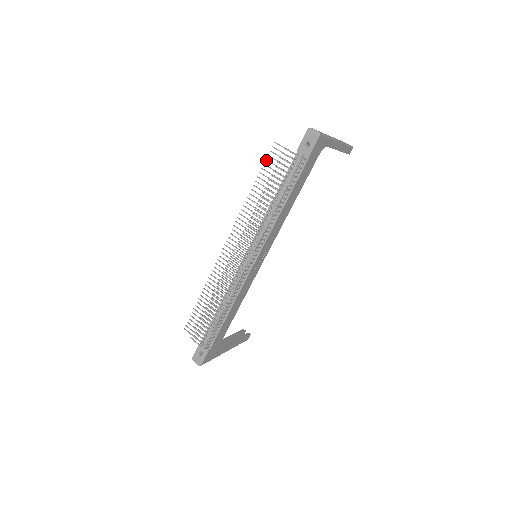
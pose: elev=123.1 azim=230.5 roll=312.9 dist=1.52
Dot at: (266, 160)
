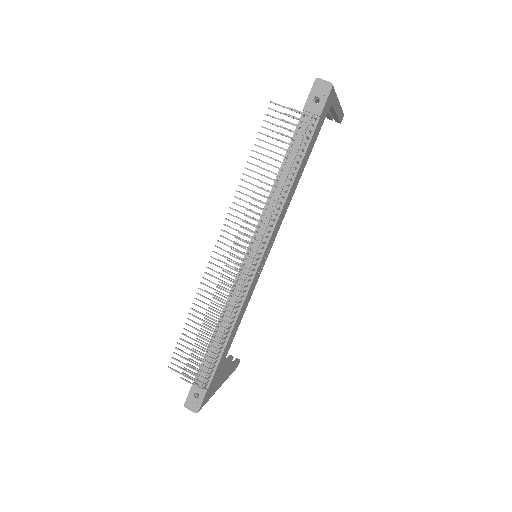
Dot at: (262, 127)
